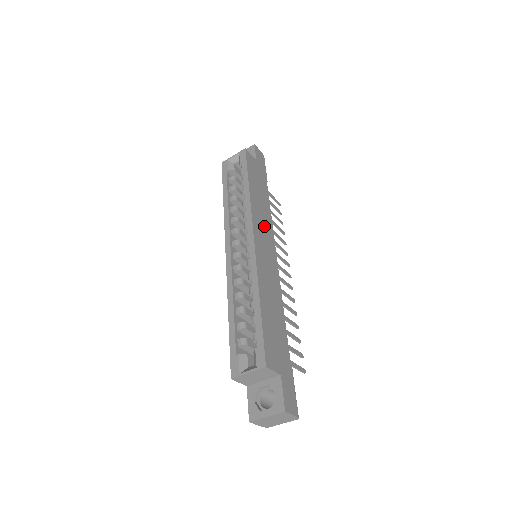
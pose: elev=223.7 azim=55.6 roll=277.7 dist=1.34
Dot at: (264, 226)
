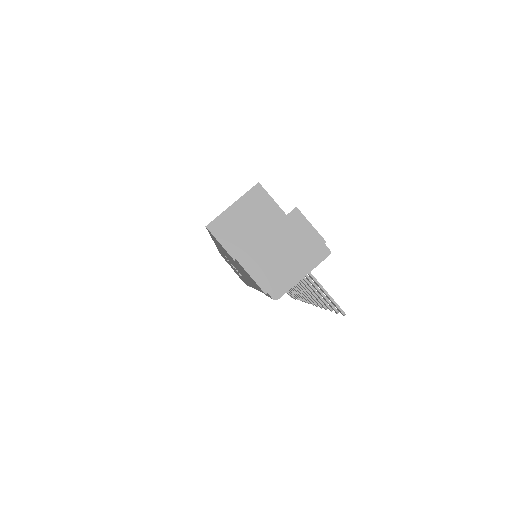
Dot at: occluded
